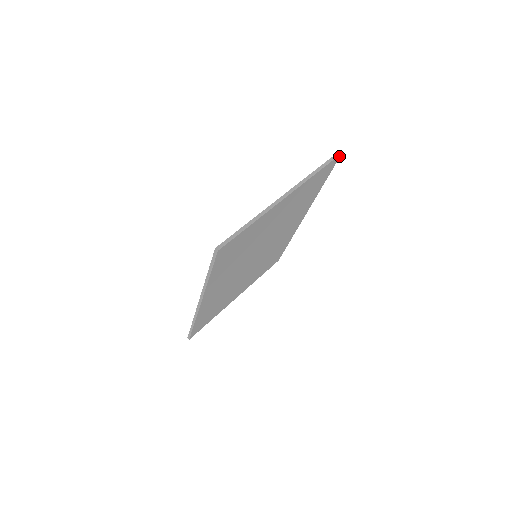
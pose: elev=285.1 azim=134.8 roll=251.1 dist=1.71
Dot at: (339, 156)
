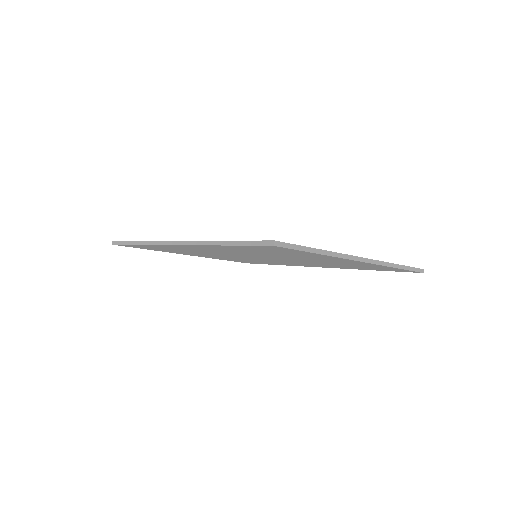
Dot at: (418, 272)
